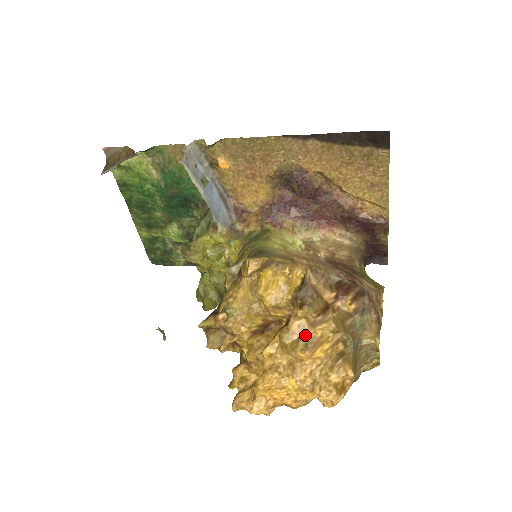
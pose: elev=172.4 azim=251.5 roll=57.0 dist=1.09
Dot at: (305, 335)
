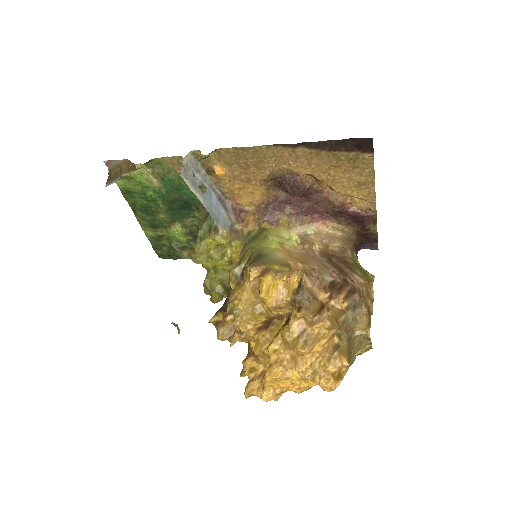
Dot at: (304, 333)
